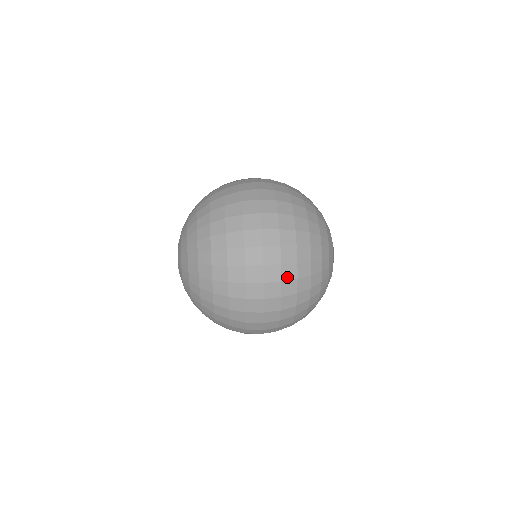
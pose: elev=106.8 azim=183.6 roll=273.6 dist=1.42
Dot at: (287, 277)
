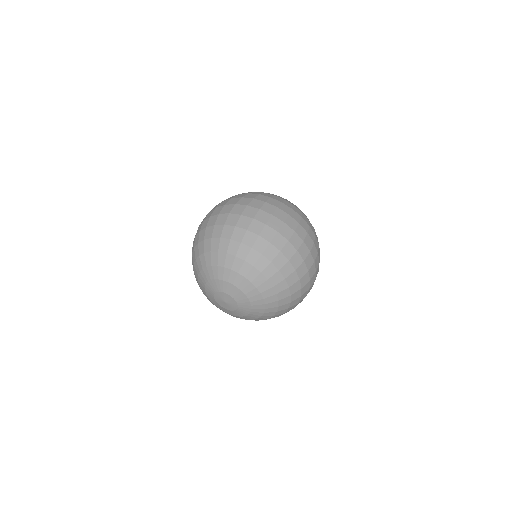
Dot at: (288, 211)
